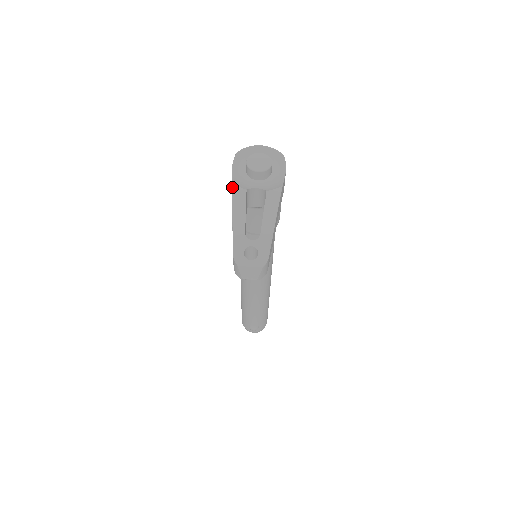
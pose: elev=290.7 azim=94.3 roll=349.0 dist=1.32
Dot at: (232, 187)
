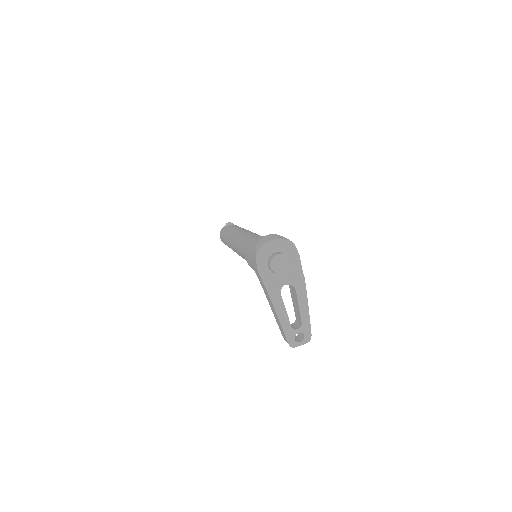
Dot at: (269, 296)
